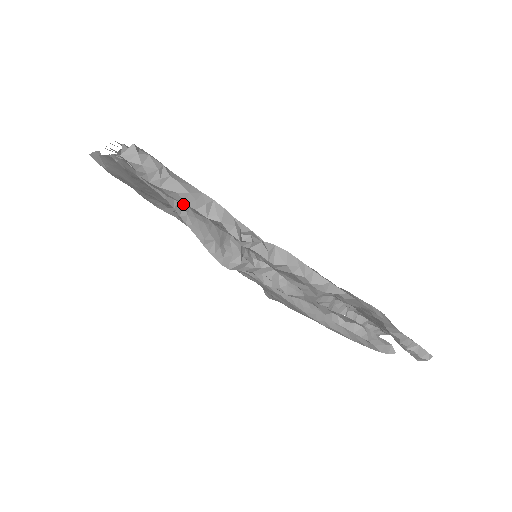
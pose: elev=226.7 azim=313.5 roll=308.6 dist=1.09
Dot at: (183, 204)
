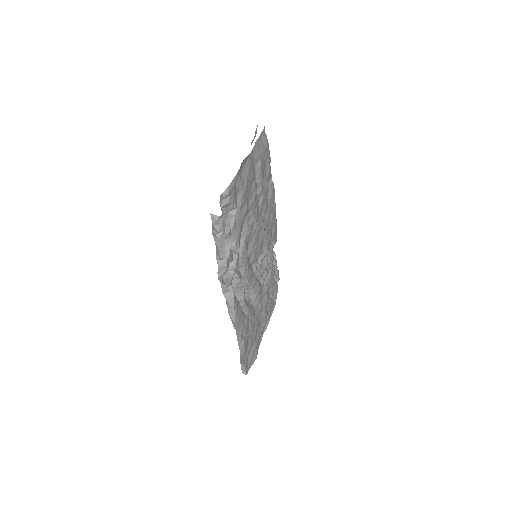
Dot at: occluded
